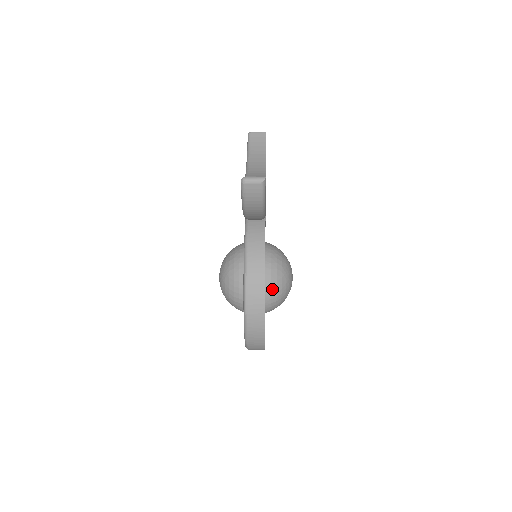
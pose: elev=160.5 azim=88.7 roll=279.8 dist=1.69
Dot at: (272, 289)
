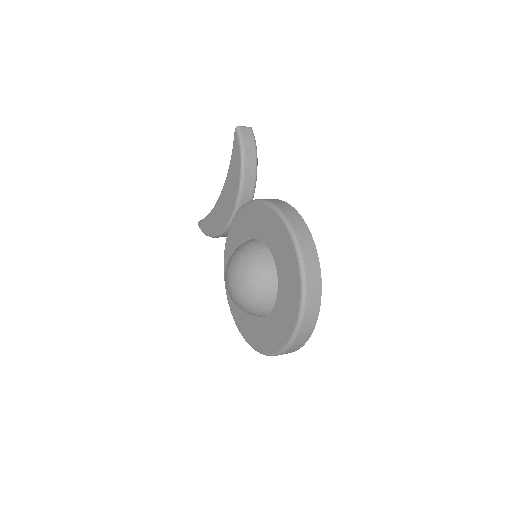
Dot at: occluded
